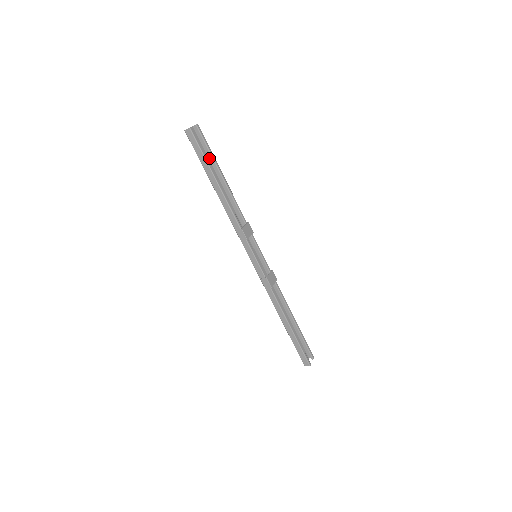
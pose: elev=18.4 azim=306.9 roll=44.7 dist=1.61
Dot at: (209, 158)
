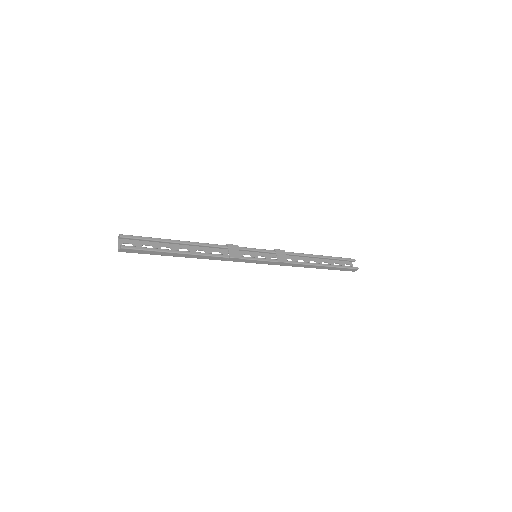
Dot at: (154, 242)
